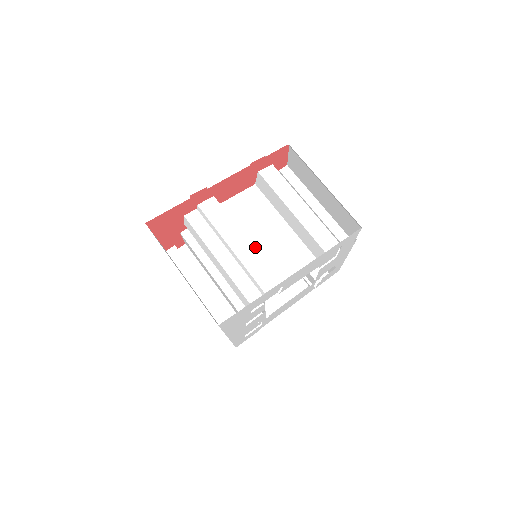
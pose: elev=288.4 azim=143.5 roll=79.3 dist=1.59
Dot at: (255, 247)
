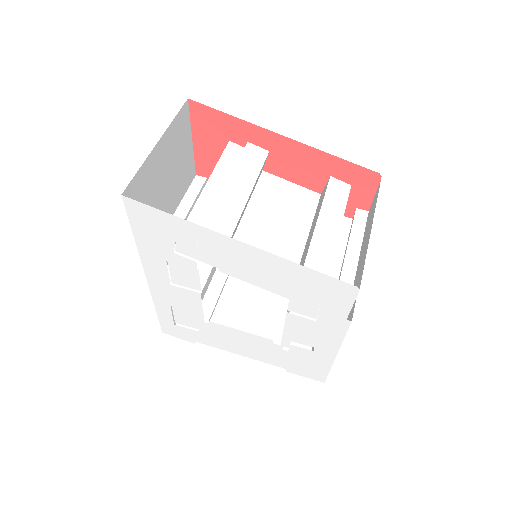
Dot at: (253, 224)
